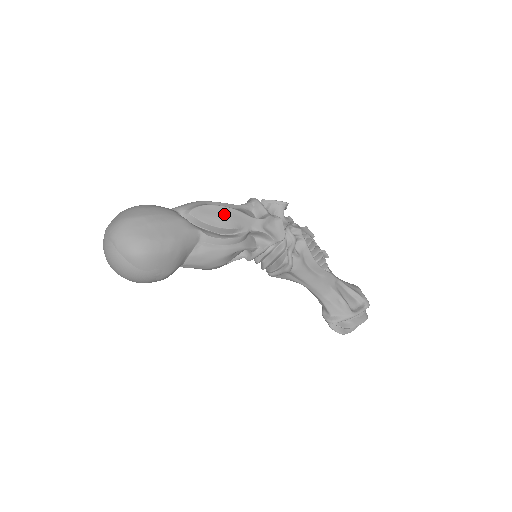
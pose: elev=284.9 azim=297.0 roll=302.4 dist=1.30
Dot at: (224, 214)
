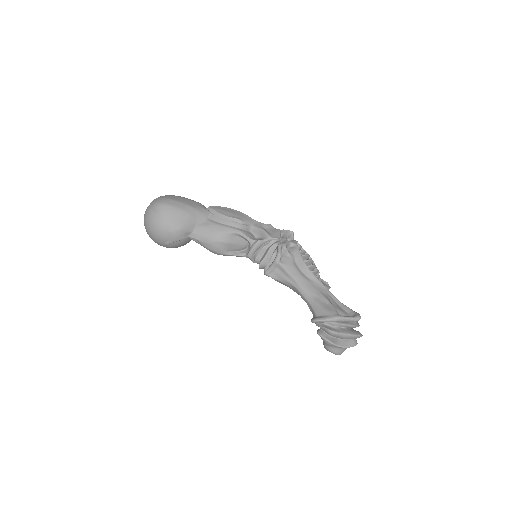
Dot at: (234, 212)
